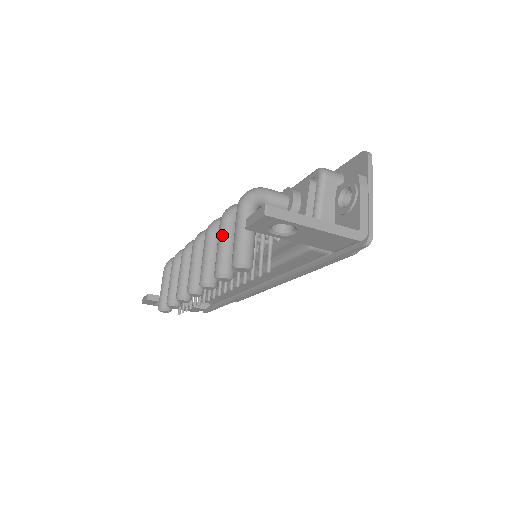
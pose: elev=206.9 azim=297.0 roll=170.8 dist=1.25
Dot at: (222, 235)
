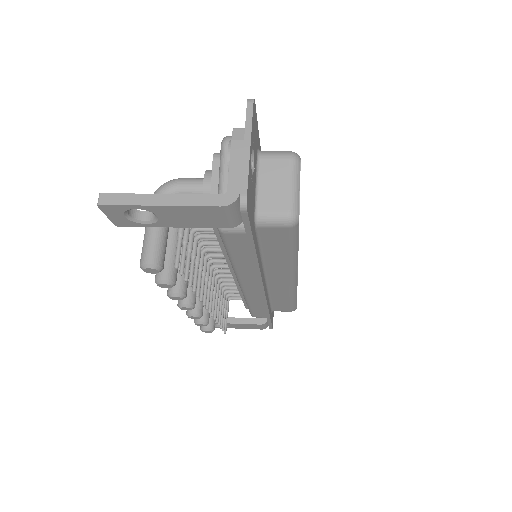
Dot at: occluded
